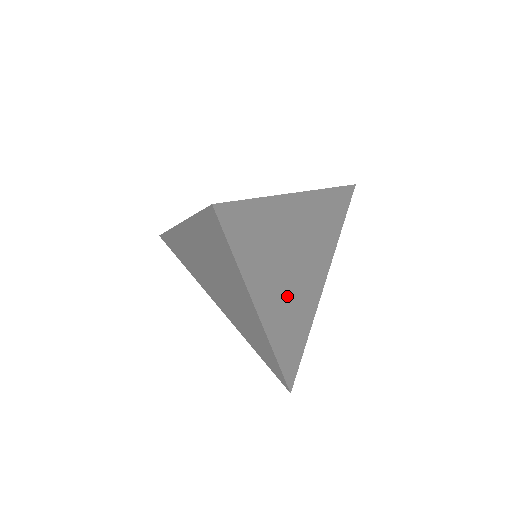
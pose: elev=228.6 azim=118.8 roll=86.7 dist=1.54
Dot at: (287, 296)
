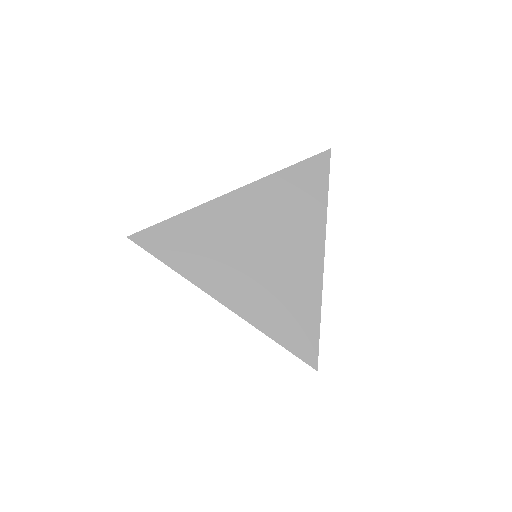
Dot at: (259, 280)
